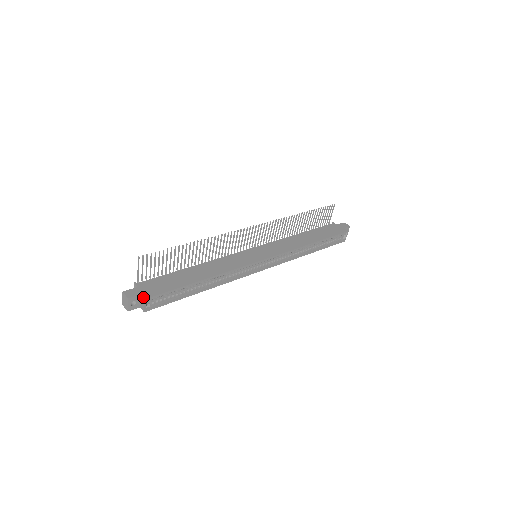
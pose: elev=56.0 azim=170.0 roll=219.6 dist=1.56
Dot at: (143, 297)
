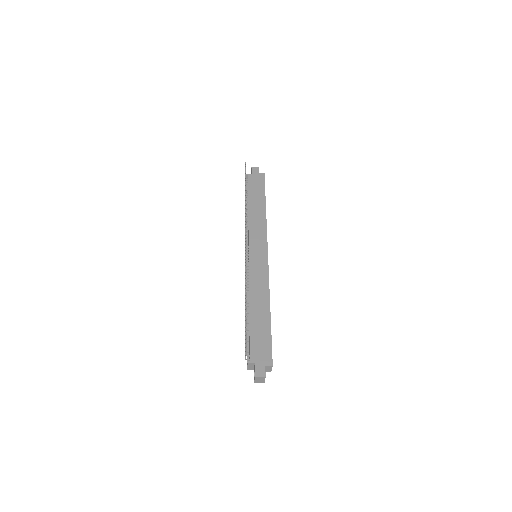
Dot at: (270, 366)
